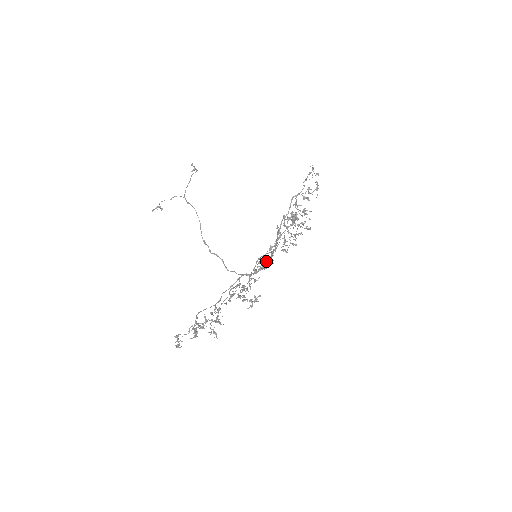
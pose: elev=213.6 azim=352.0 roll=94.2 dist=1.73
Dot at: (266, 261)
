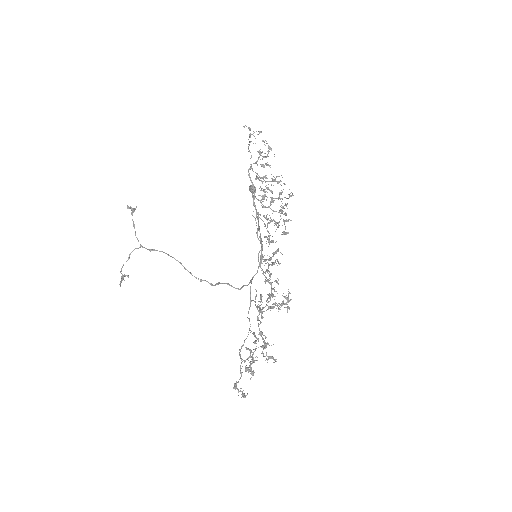
Dot at: (273, 255)
